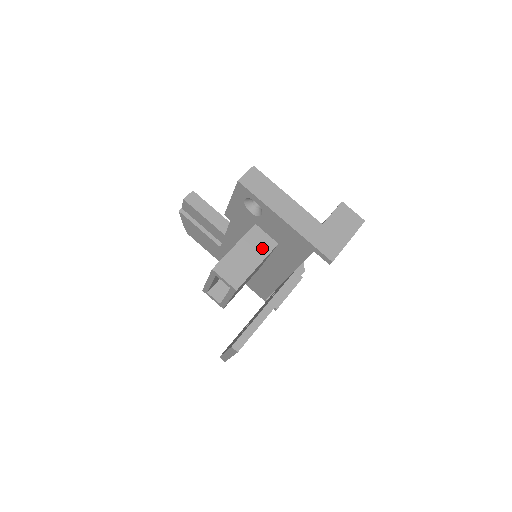
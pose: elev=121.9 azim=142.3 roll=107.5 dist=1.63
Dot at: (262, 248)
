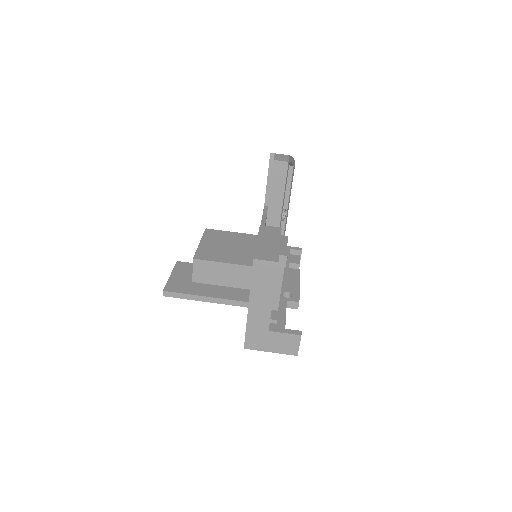
Dot at: (238, 281)
